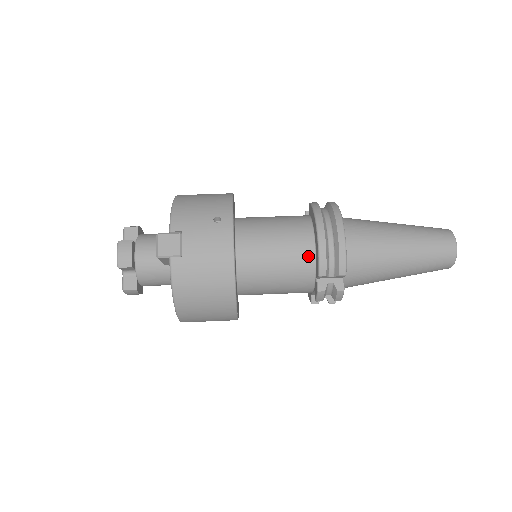
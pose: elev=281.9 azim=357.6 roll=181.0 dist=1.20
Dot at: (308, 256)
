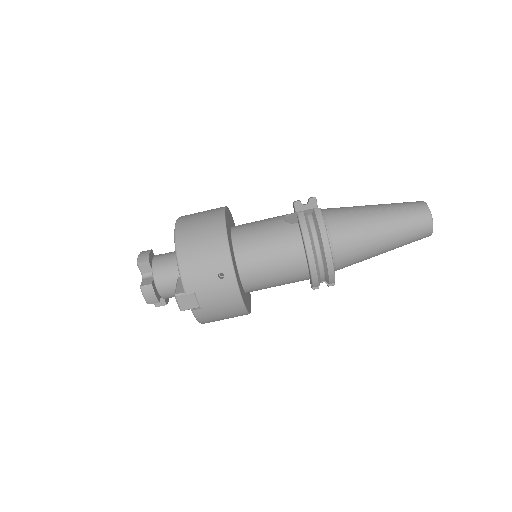
Dot at: (302, 272)
